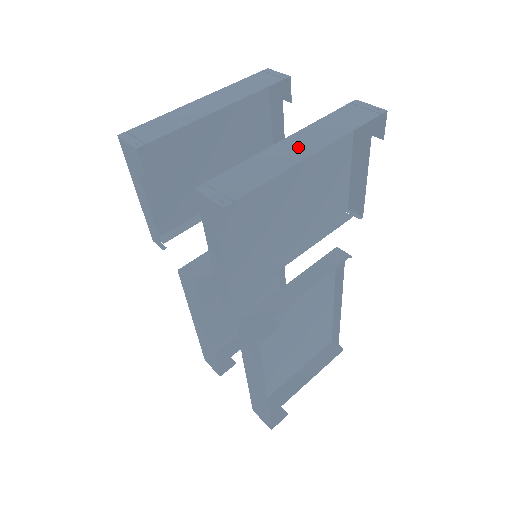
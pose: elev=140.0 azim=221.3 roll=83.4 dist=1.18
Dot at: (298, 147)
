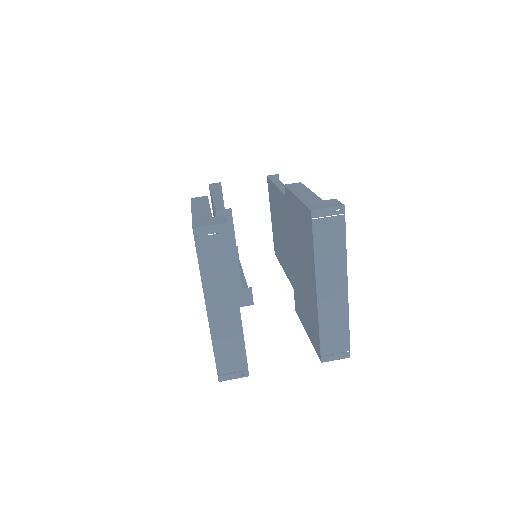
Dot at: (333, 291)
